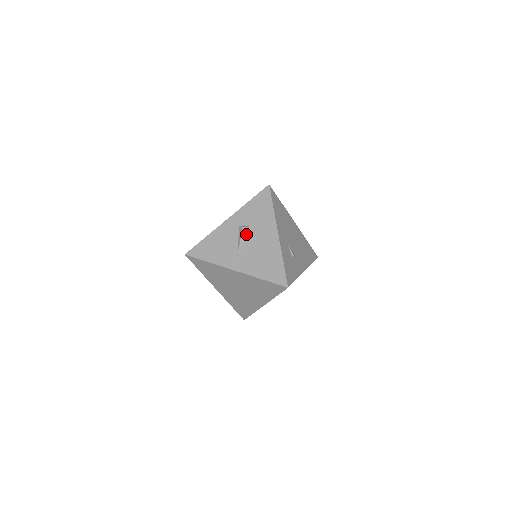
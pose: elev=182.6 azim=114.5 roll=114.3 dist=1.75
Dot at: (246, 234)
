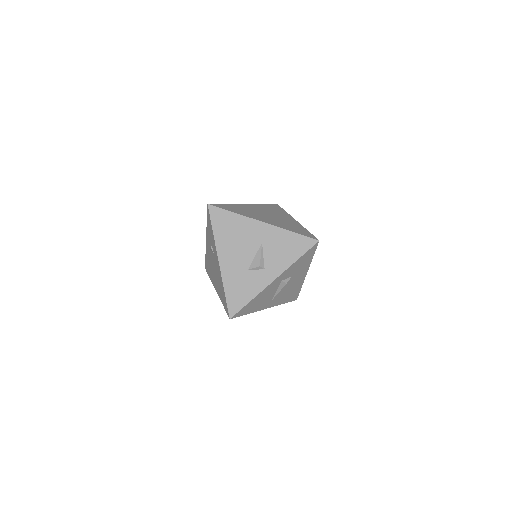
Dot at: occluded
